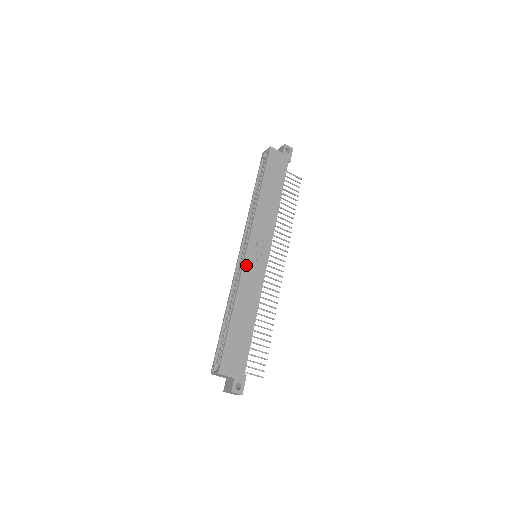
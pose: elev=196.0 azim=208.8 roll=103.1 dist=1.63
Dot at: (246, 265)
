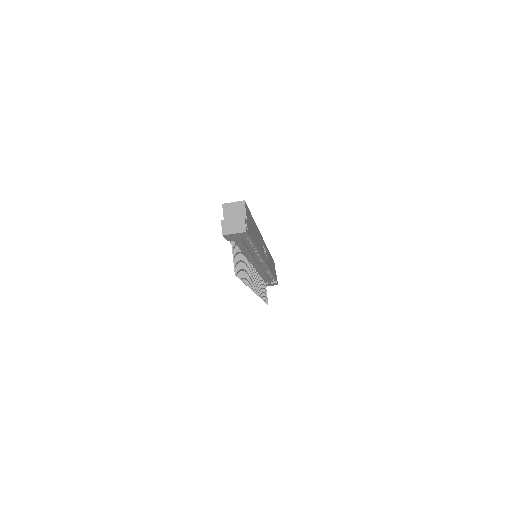
Dot at: occluded
